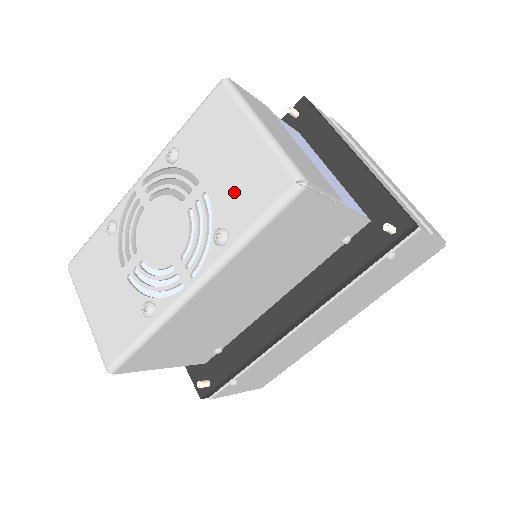
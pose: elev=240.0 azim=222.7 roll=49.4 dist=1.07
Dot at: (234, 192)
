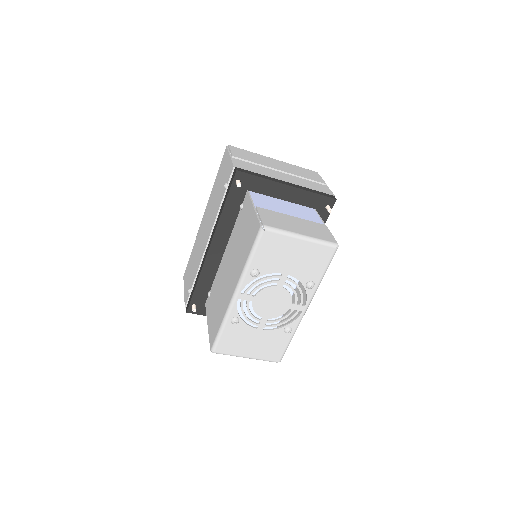
Dot at: (306, 267)
